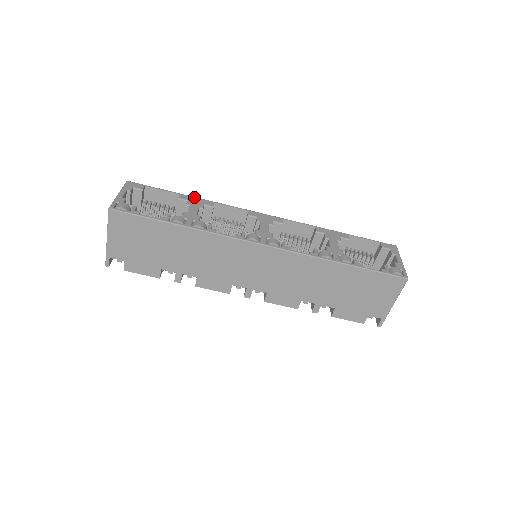
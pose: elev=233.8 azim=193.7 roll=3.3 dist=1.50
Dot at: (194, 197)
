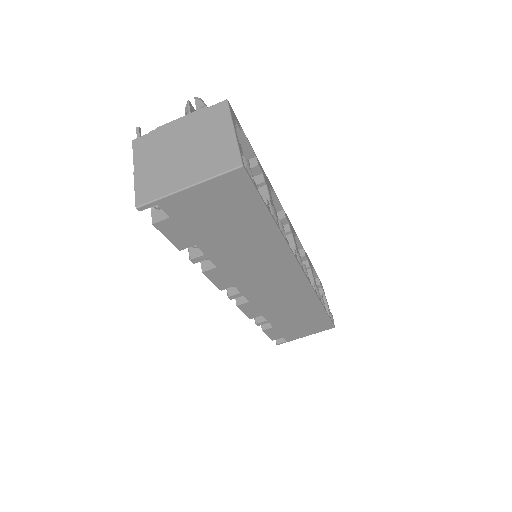
Dot at: occluded
